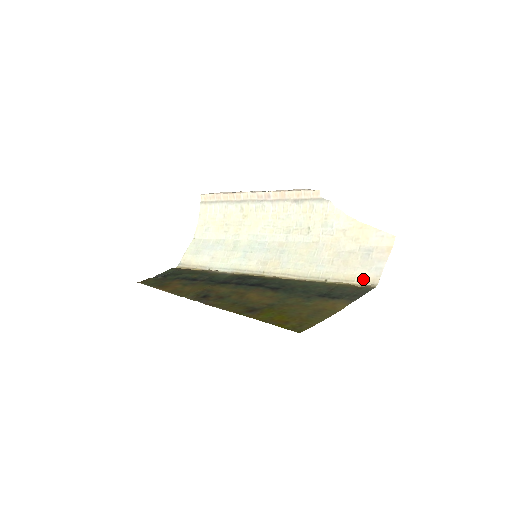
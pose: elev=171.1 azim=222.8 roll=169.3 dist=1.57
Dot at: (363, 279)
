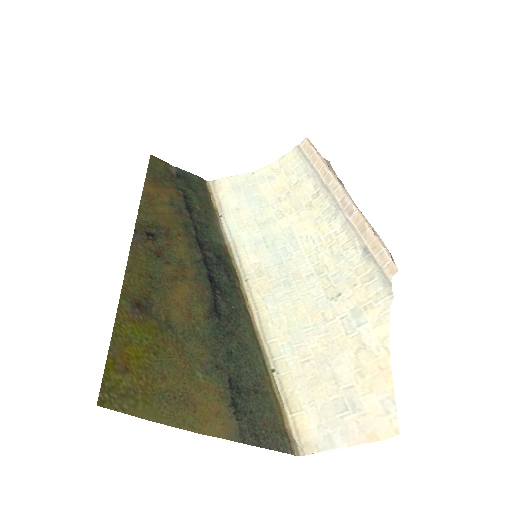
Dot at: (301, 426)
